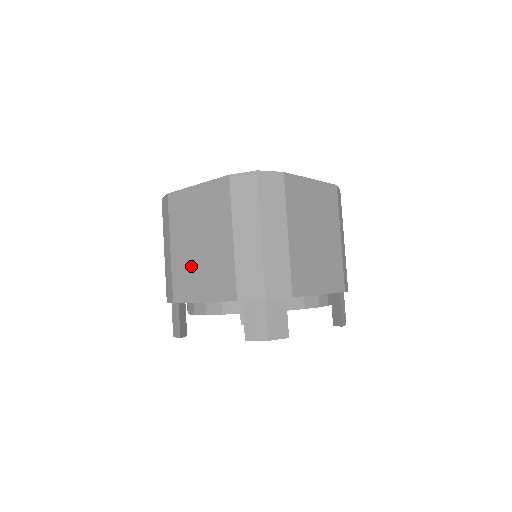
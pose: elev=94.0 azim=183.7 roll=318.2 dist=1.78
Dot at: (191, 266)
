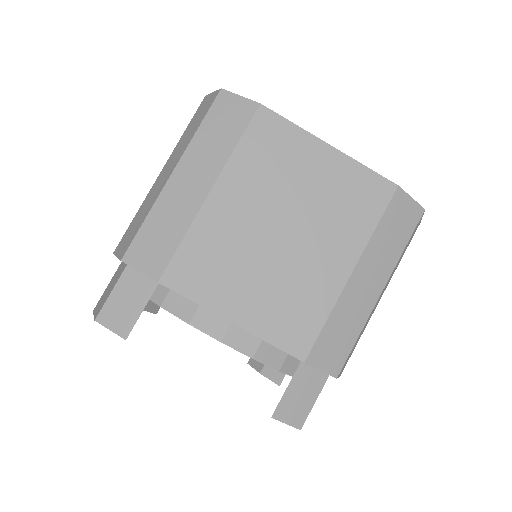
Dot at: (242, 253)
